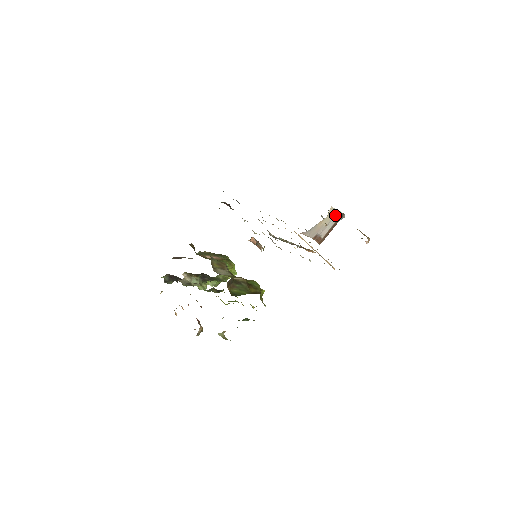
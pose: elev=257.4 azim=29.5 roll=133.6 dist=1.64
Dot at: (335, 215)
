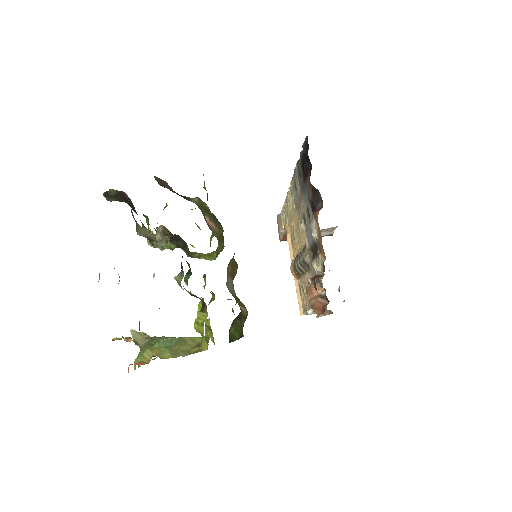
Dot at: (326, 231)
